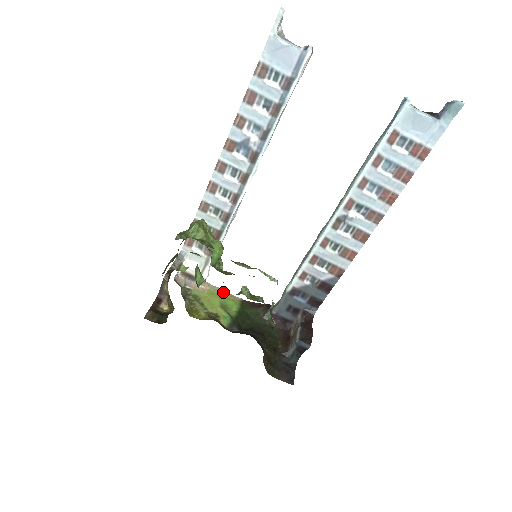
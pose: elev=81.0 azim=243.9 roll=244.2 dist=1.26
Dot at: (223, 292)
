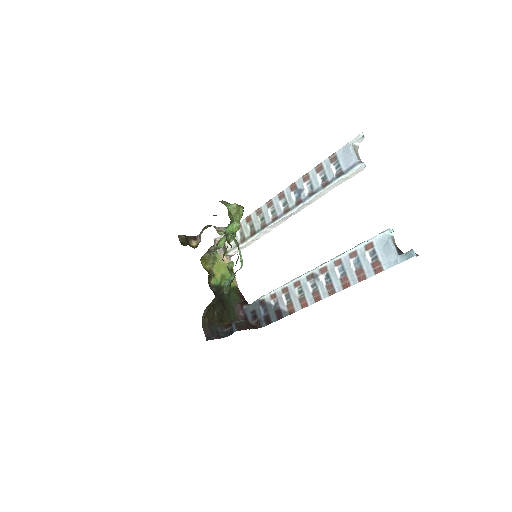
Dot at: occluded
